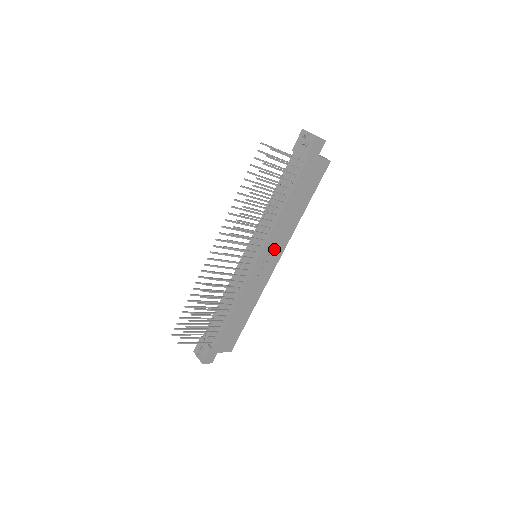
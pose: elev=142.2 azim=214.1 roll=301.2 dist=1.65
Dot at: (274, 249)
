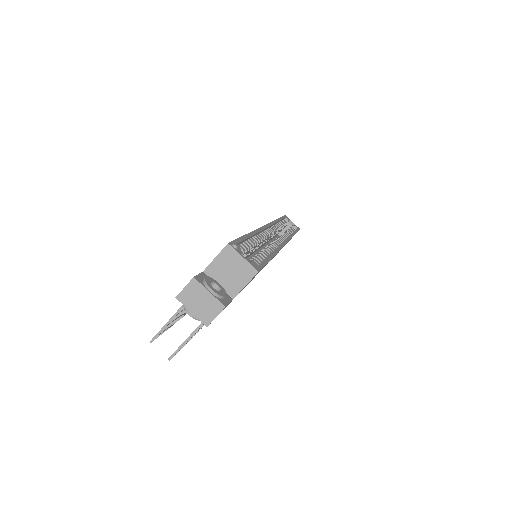
Dot at: occluded
